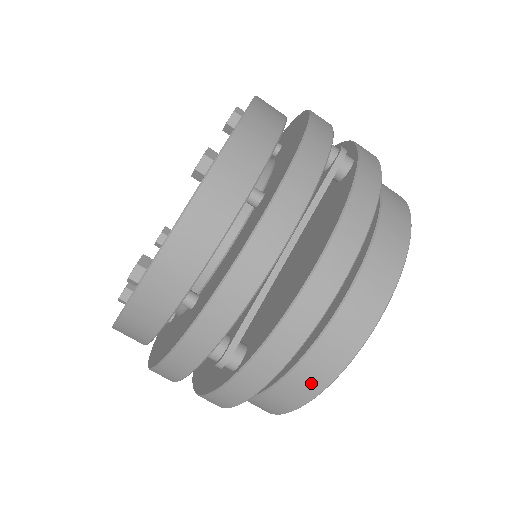
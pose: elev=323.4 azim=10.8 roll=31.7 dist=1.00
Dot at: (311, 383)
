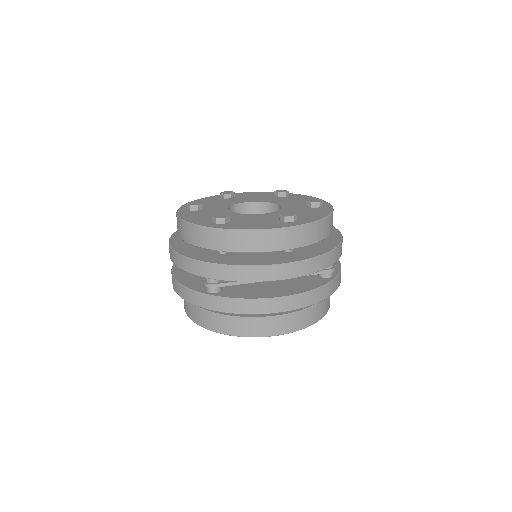
Dot at: (225, 327)
